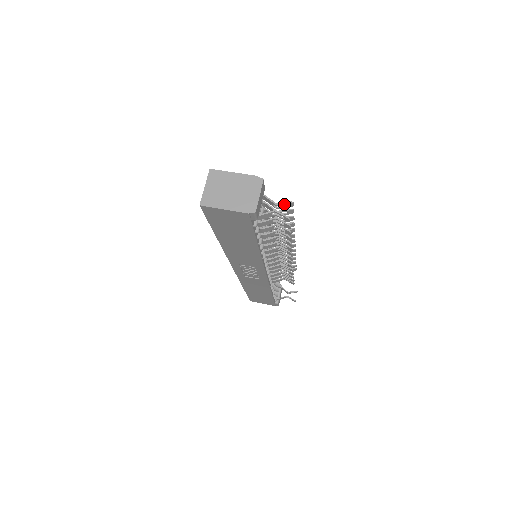
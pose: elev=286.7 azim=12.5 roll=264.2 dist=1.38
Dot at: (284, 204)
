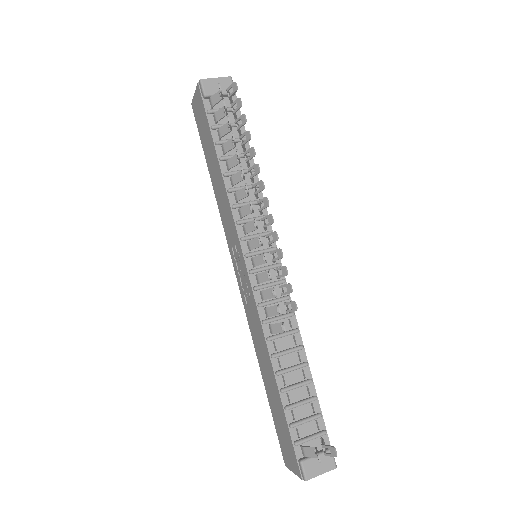
Dot at: (231, 87)
